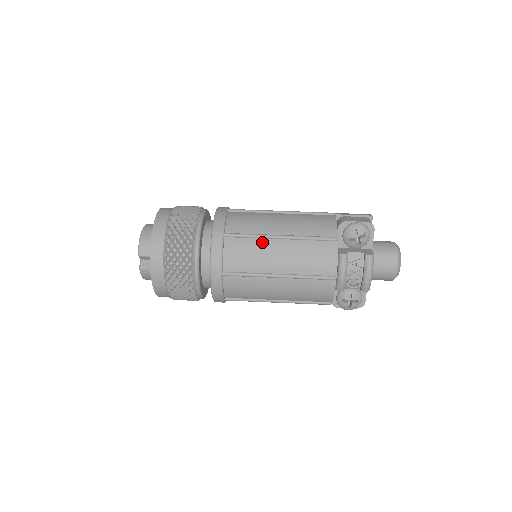
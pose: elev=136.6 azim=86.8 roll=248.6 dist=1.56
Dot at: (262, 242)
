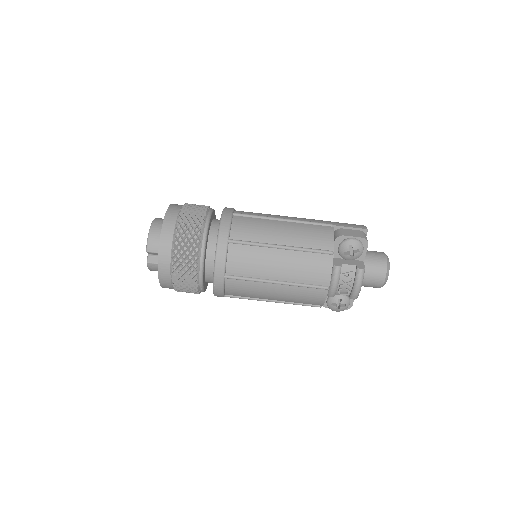
Dot at: (264, 250)
